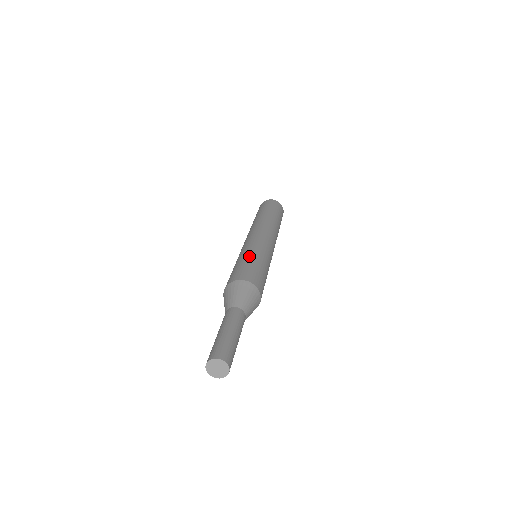
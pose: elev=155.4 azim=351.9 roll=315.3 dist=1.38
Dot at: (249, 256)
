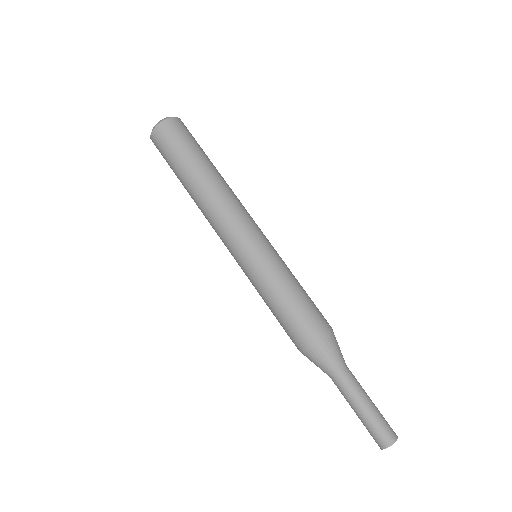
Dot at: (283, 288)
